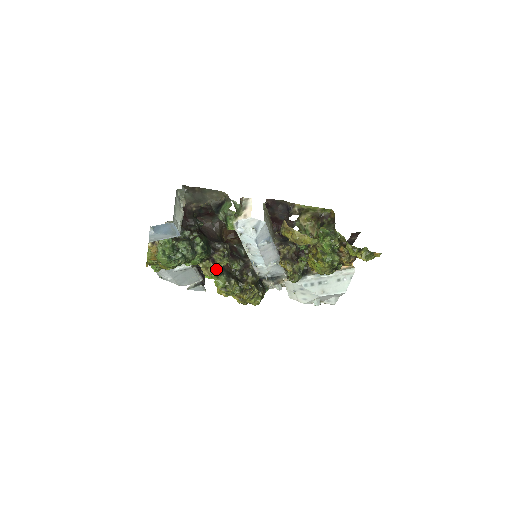
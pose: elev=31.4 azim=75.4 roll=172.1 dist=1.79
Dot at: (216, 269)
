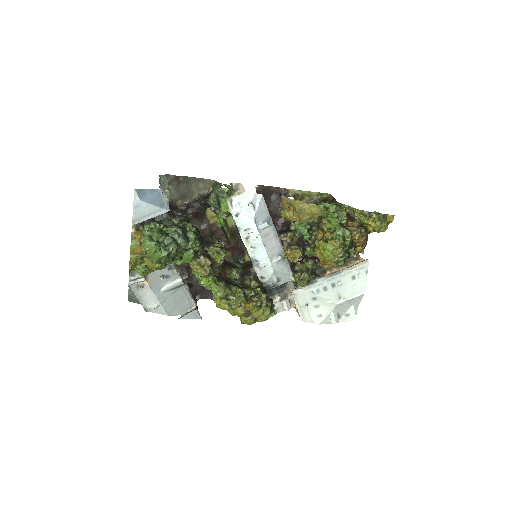
Dot at: (213, 272)
